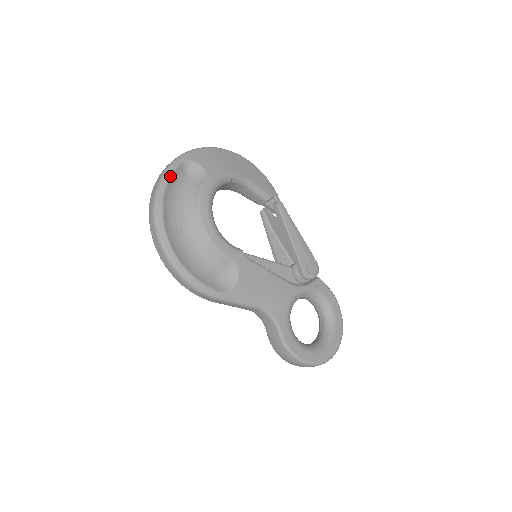
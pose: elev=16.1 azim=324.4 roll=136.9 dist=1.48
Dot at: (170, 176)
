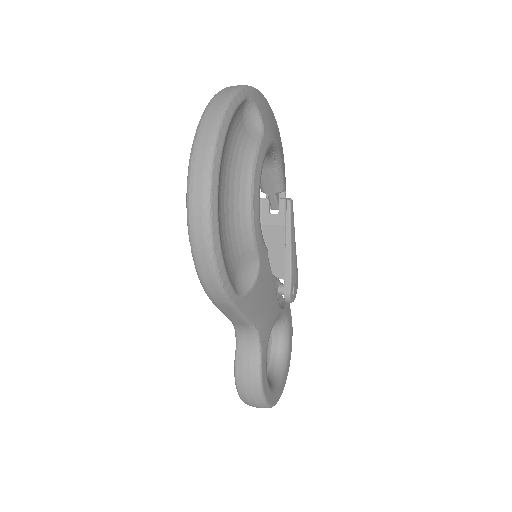
Dot at: (236, 108)
